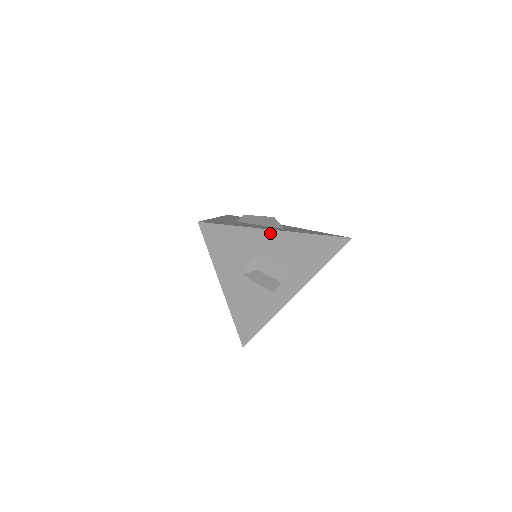
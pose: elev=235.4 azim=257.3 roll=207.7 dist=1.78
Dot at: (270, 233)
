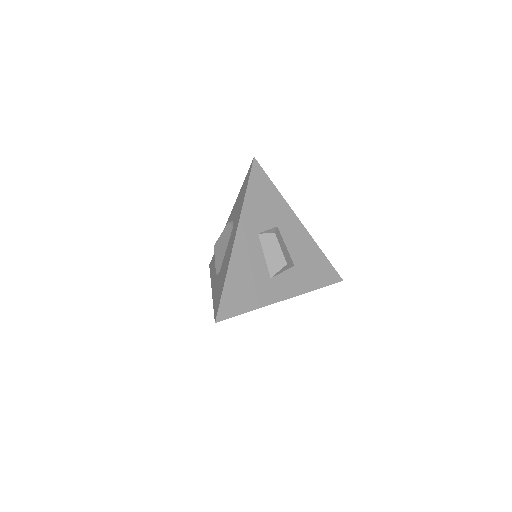
Dot at: (293, 216)
